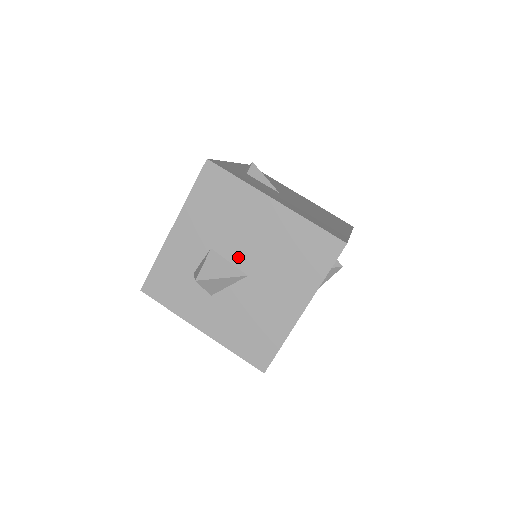
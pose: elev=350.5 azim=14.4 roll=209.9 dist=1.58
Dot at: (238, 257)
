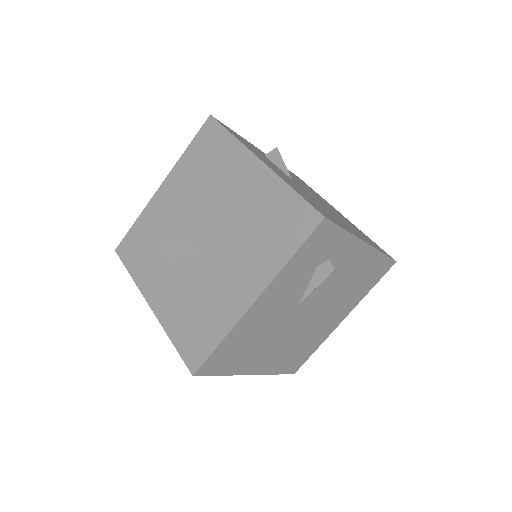
Dot at: (207, 223)
